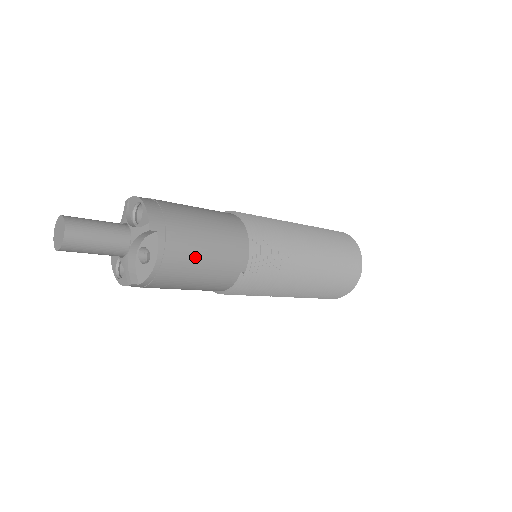
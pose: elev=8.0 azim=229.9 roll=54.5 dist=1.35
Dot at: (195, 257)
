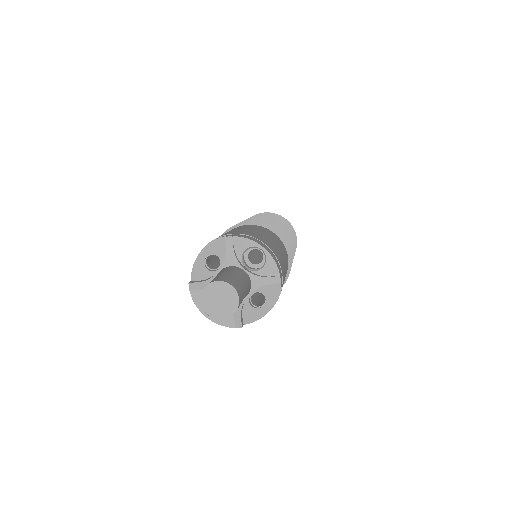
Dot at: occluded
